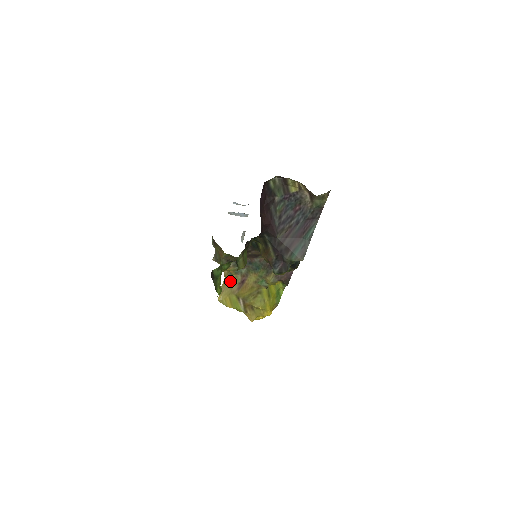
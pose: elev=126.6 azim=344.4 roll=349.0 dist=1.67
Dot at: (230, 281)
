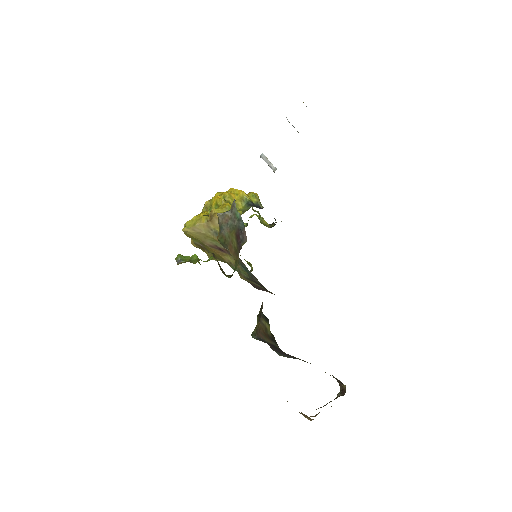
Dot at: (211, 236)
